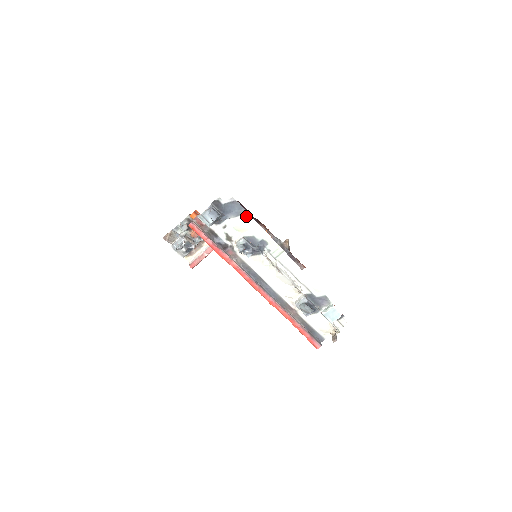
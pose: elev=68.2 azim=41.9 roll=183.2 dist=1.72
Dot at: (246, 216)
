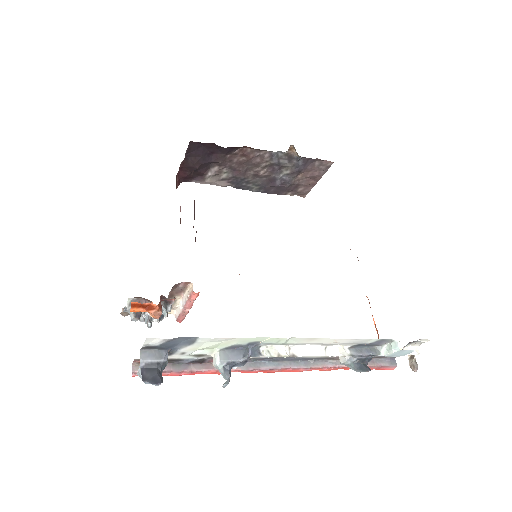
Dot at: (204, 341)
